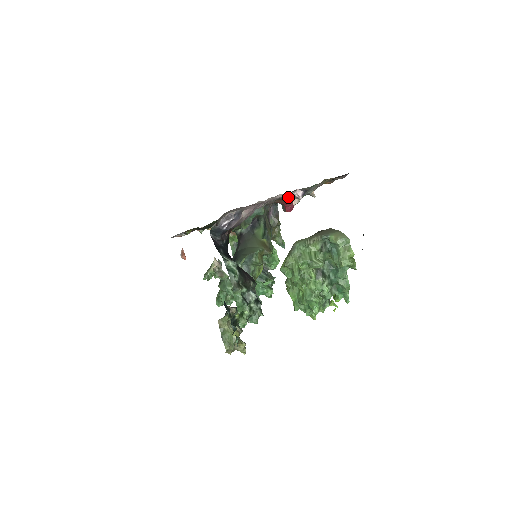
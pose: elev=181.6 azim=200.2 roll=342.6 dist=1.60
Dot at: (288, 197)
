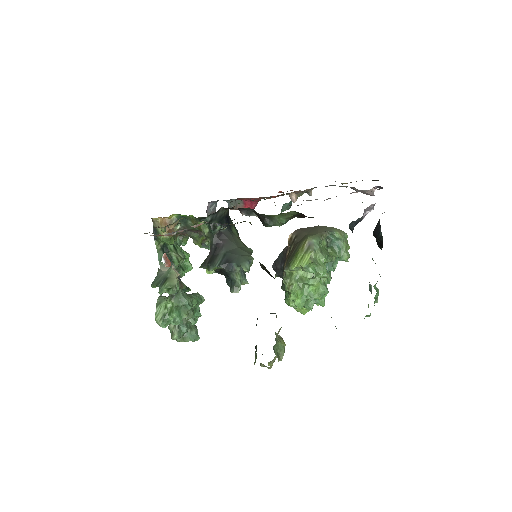
Dot at: occluded
